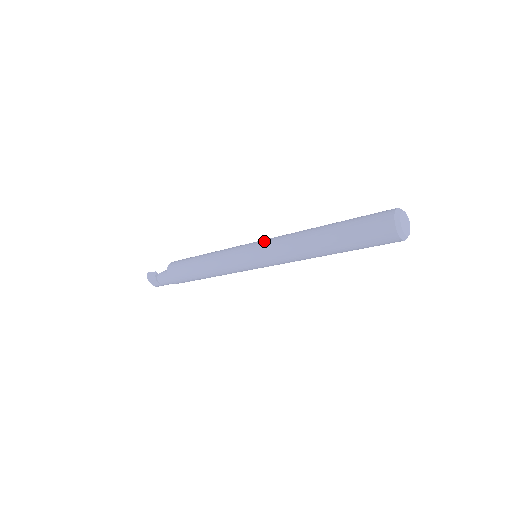
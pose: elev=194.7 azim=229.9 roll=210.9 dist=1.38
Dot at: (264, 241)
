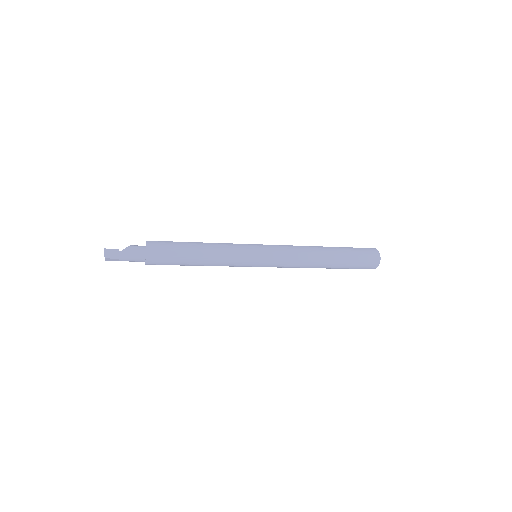
Dot at: (275, 250)
